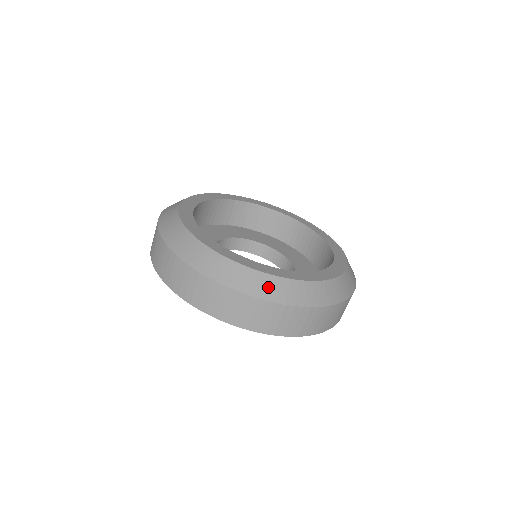
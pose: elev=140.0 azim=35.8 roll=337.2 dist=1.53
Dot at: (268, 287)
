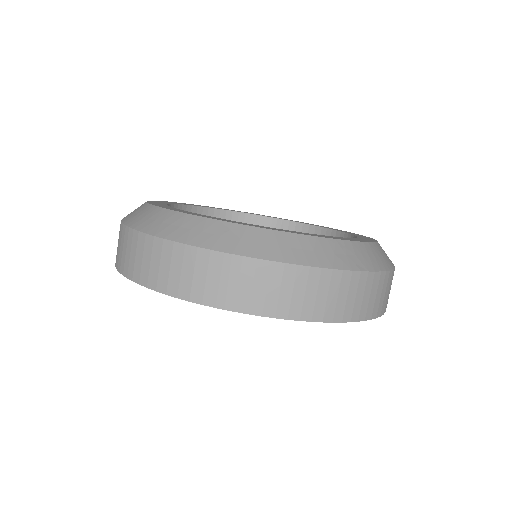
Dot at: (376, 256)
